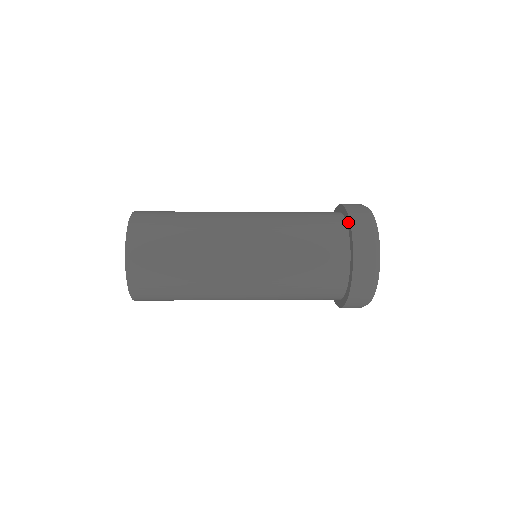
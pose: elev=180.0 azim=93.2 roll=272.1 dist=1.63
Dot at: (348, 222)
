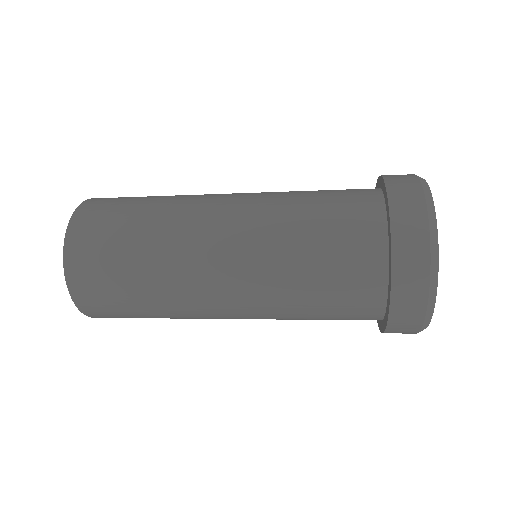
Dot at: (382, 185)
